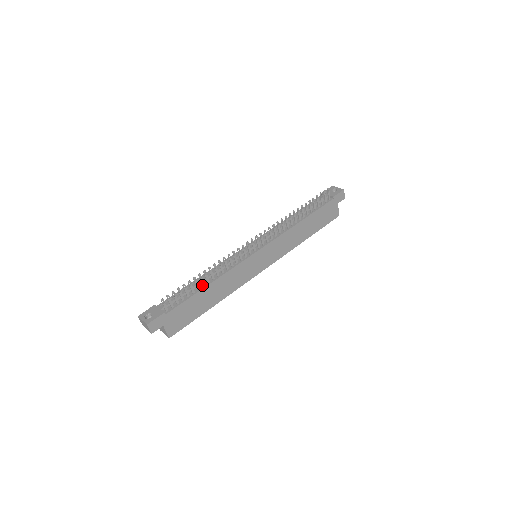
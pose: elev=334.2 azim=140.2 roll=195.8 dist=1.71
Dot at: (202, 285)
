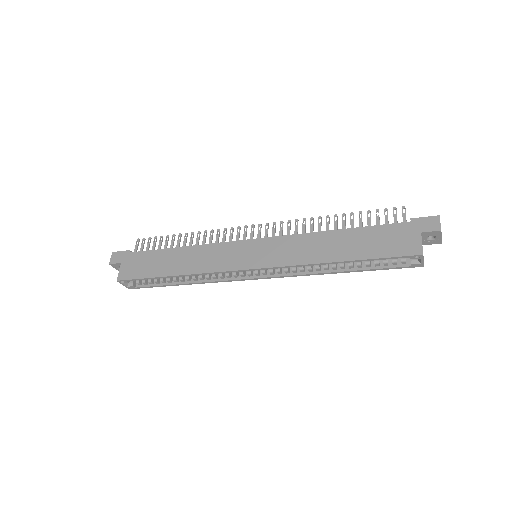
Dot at: (176, 247)
